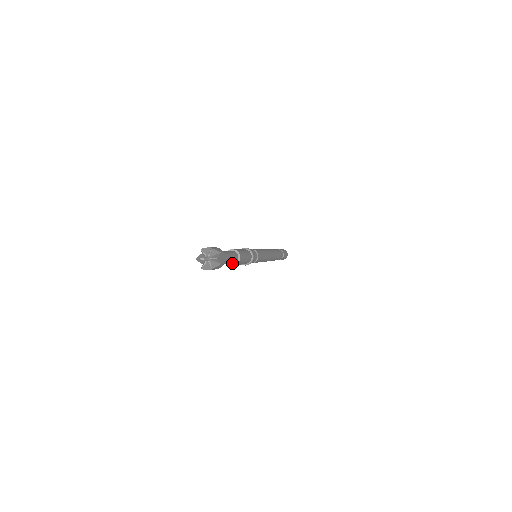
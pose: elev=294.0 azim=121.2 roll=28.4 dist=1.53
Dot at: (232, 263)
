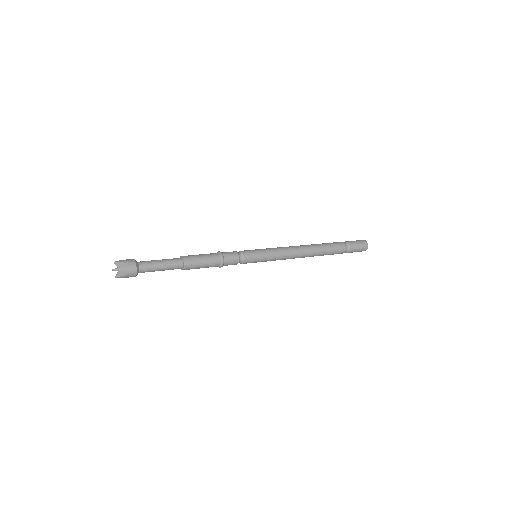
Dot at: occluded
